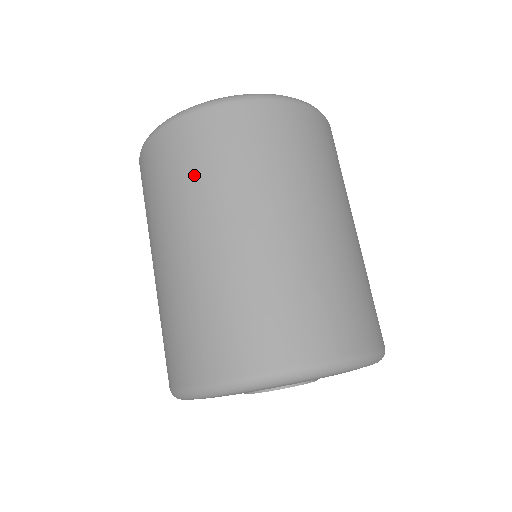
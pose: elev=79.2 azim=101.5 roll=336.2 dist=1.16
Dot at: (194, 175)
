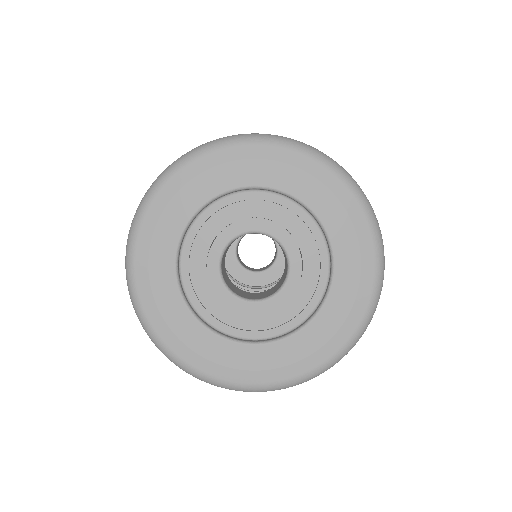
Dot at: occluded
